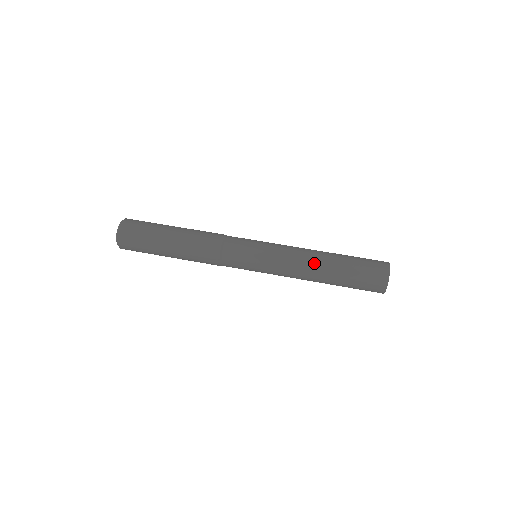
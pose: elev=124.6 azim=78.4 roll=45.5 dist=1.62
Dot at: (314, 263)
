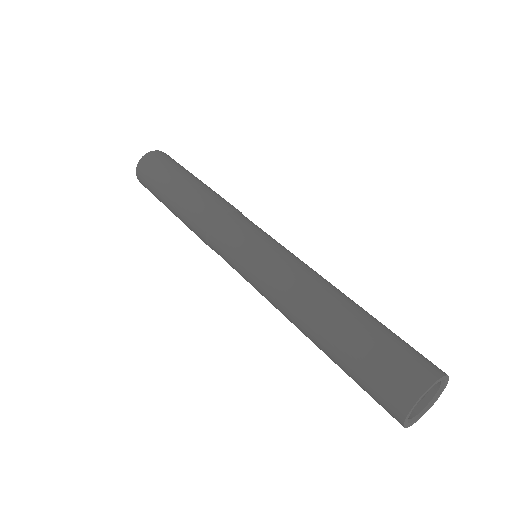
Dot at: (325, 288)
